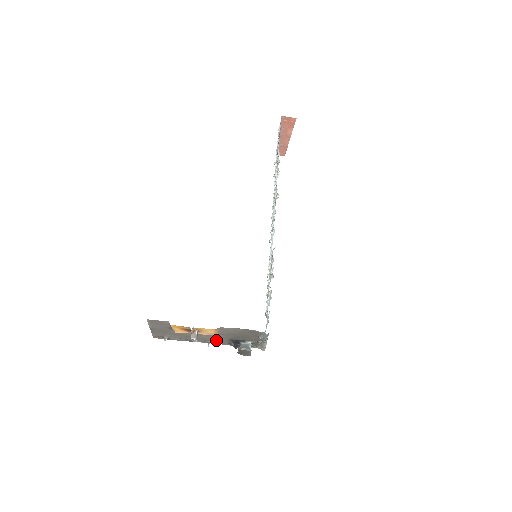
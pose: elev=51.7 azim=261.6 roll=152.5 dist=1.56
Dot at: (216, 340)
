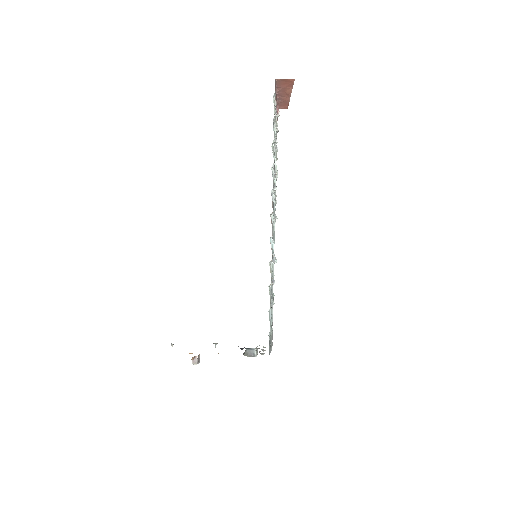
Dot at: occluded
